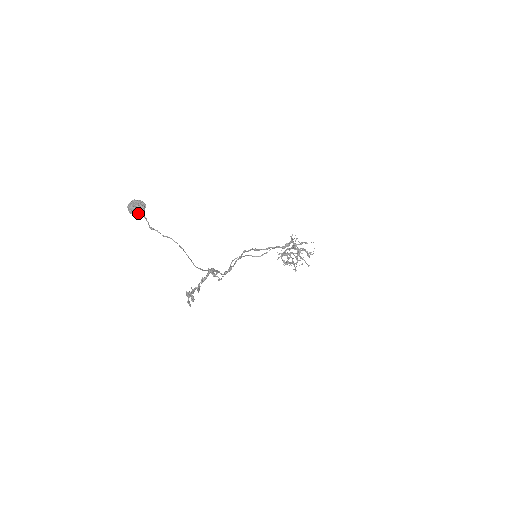
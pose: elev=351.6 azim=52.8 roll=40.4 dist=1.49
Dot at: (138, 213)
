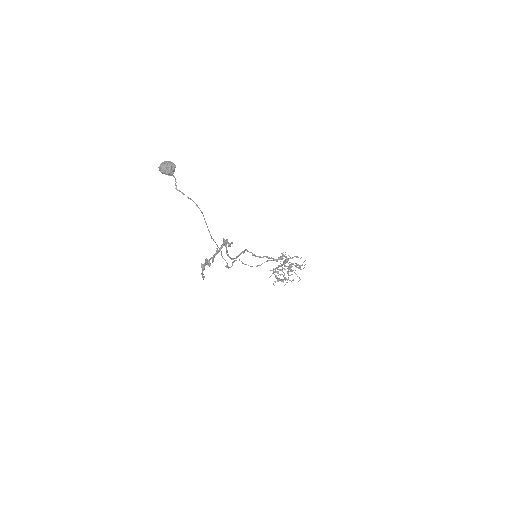
Dot at: (169, 170)
